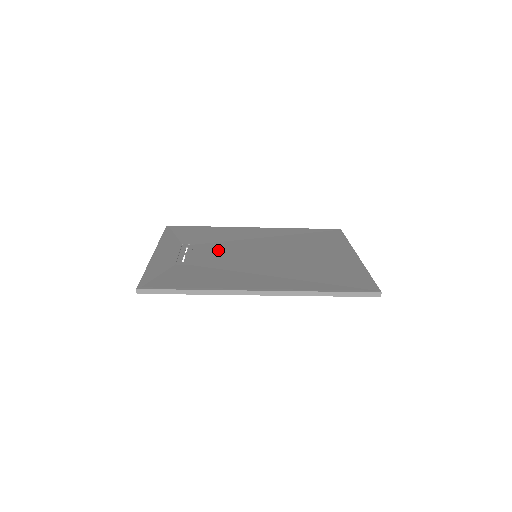
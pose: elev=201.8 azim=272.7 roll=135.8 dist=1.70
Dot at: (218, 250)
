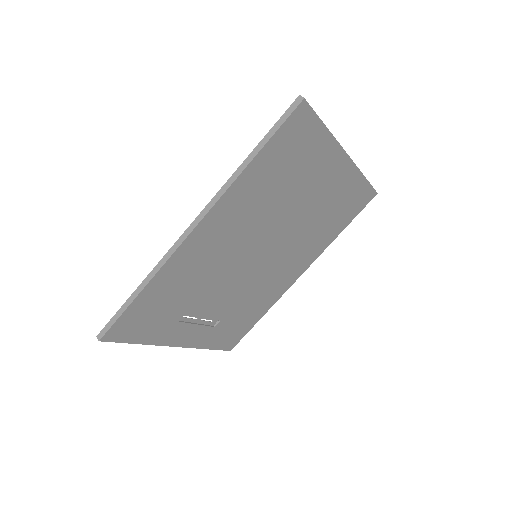
Dot at: occluded
